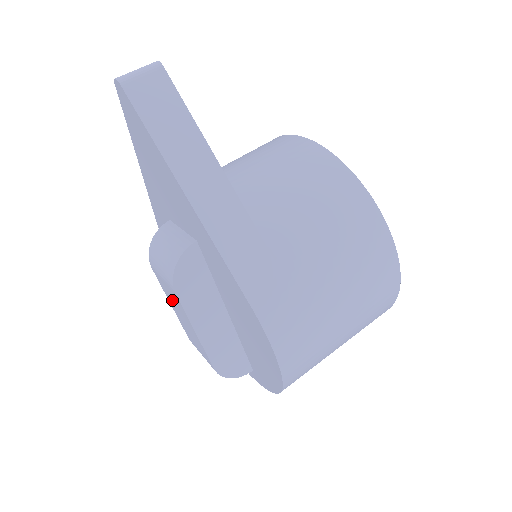
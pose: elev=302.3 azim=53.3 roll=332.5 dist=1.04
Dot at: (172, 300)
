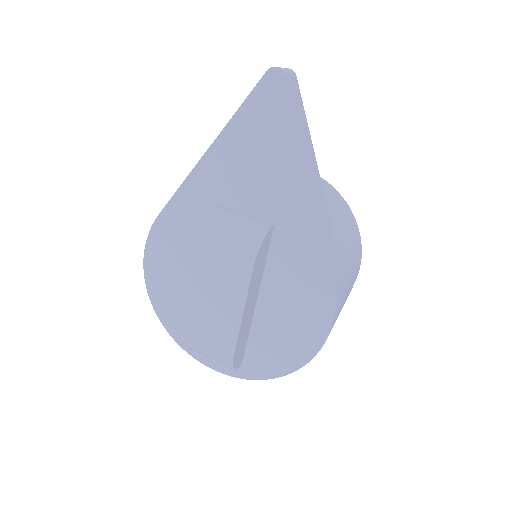
Dot at: (213, 282)
